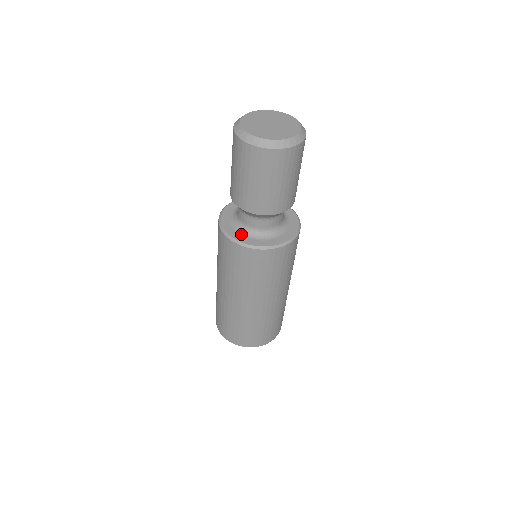
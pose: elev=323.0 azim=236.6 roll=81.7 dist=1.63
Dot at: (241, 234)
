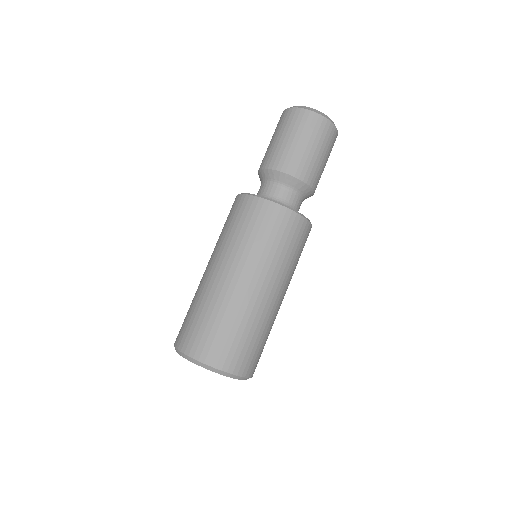
Dot at: occluded
